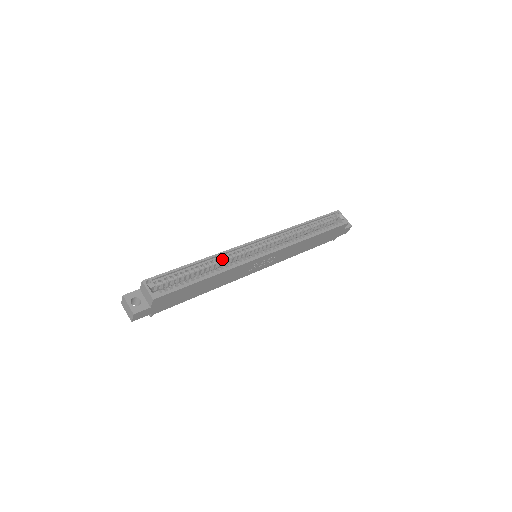
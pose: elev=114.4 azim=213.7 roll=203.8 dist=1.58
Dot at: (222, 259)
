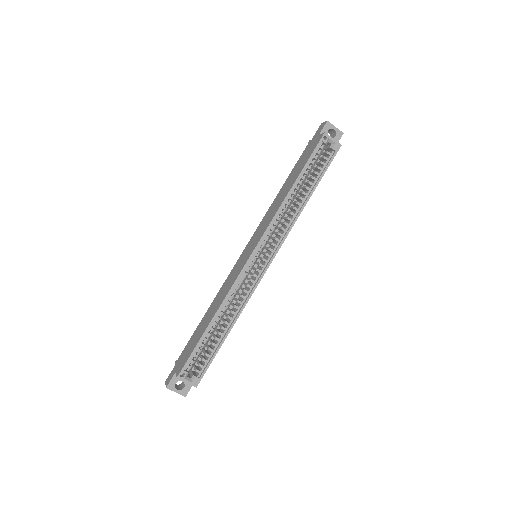
Dot at: (230, 299)
